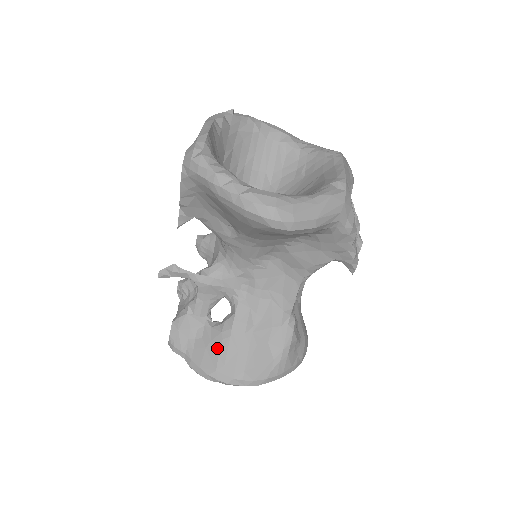
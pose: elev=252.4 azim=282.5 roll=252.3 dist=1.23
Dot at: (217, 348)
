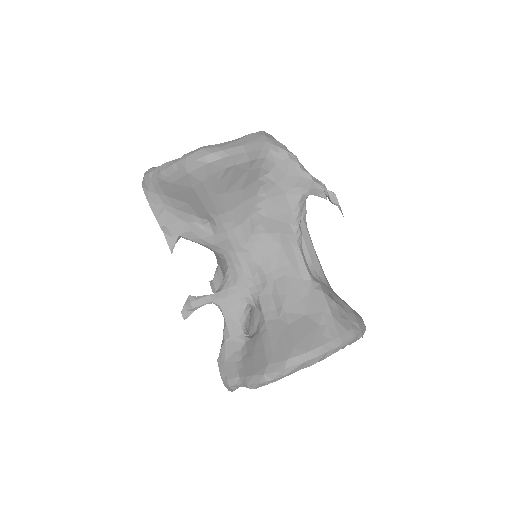
Dot at: (261, 347)
